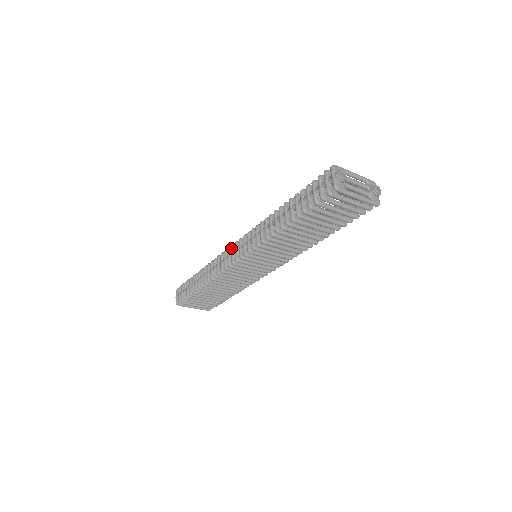
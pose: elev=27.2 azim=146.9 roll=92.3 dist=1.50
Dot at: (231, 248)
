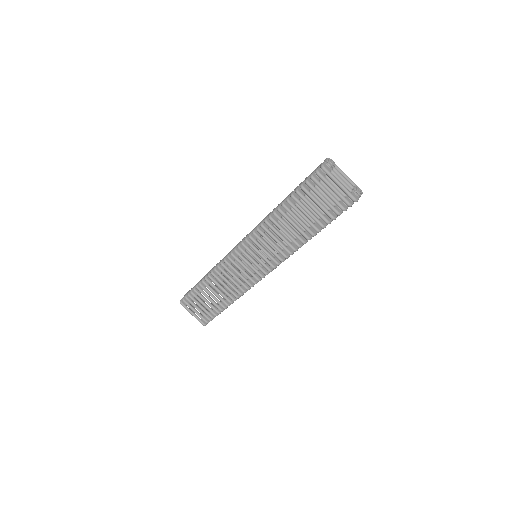
Dot at: (239, 242)
